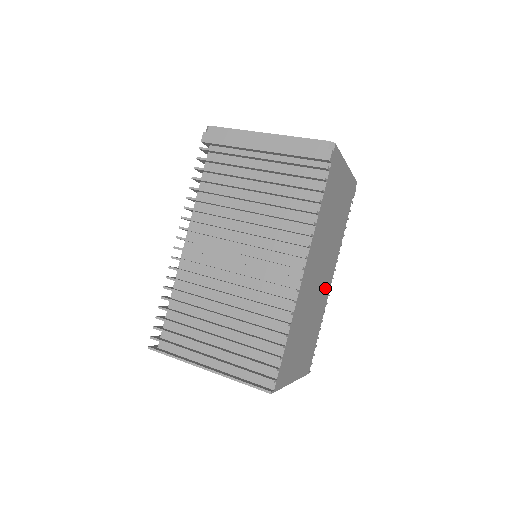
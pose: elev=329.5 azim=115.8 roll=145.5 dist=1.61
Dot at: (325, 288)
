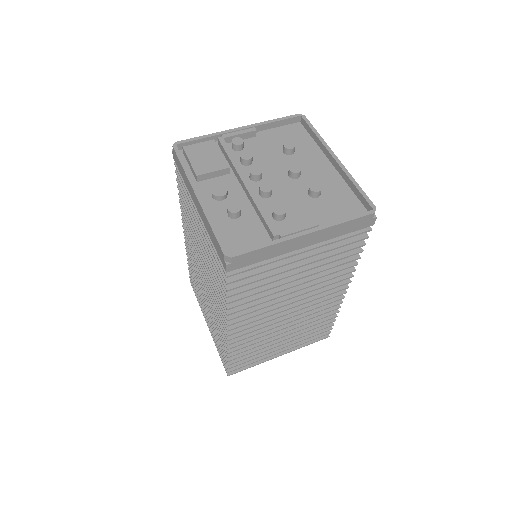
Dot at: occluded
